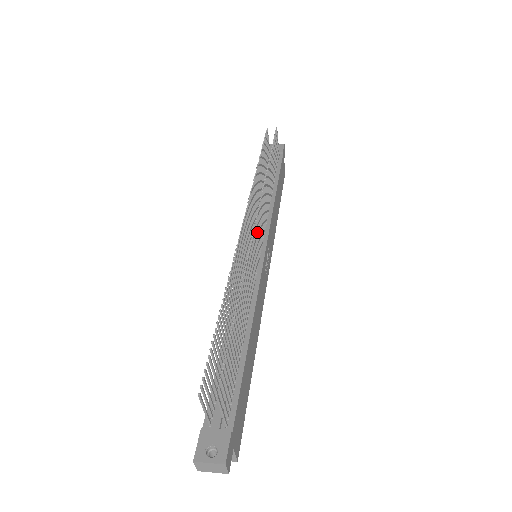
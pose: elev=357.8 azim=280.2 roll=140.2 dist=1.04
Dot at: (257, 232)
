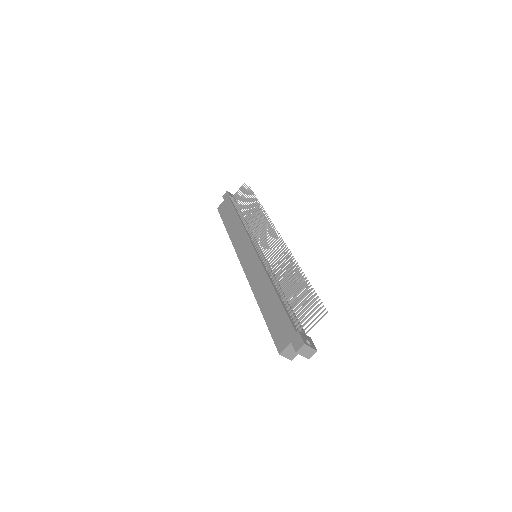
Dot at: occluded
